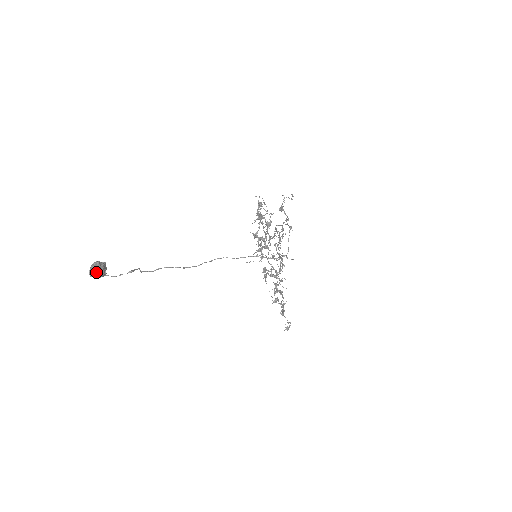
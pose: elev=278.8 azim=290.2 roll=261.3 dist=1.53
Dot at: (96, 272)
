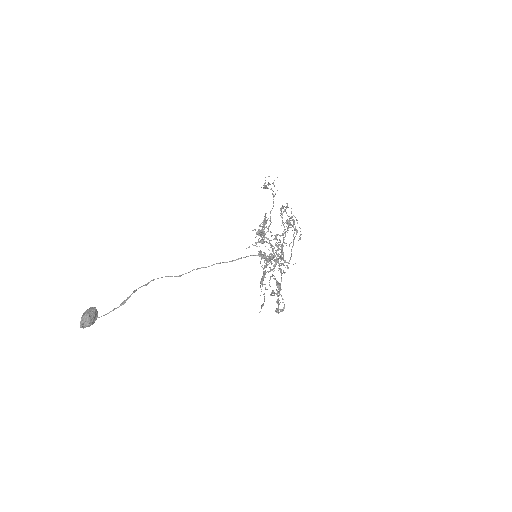
Dot at: (87, 326)
